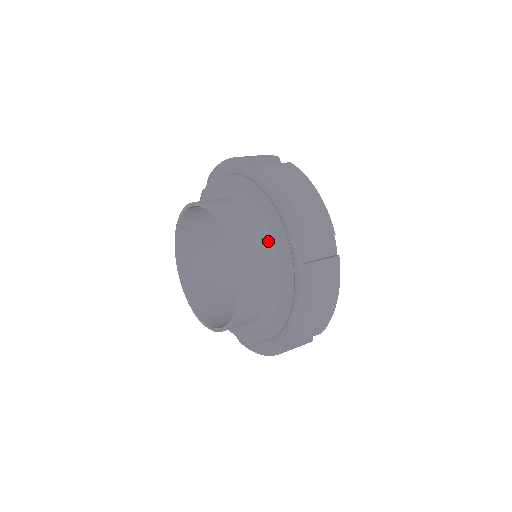
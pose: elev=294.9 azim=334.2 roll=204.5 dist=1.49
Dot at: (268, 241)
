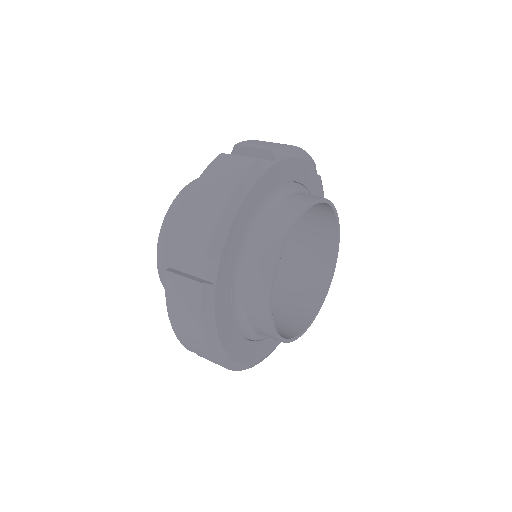
Dot at: occluded
